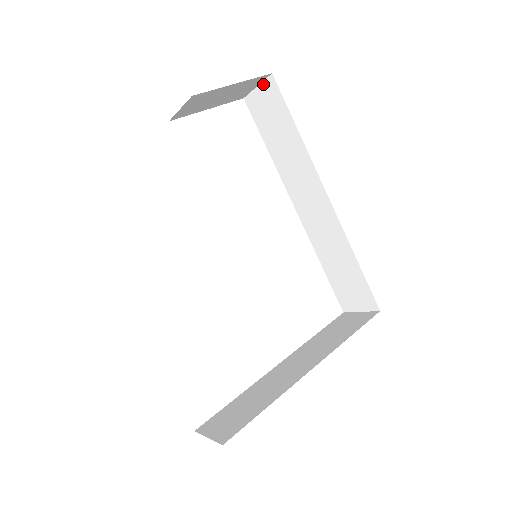
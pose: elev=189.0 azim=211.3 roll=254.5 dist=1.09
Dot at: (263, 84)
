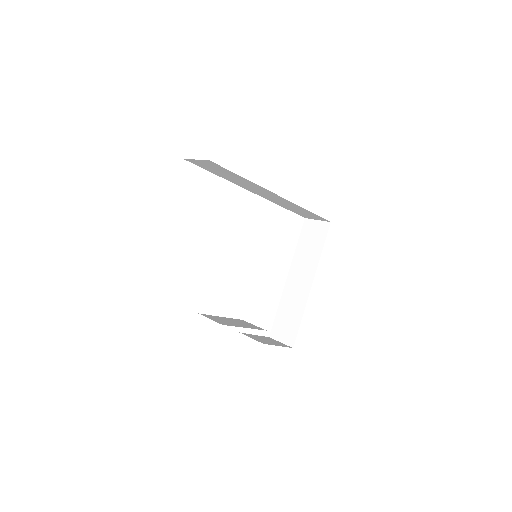
Dot at: (202, 161)
